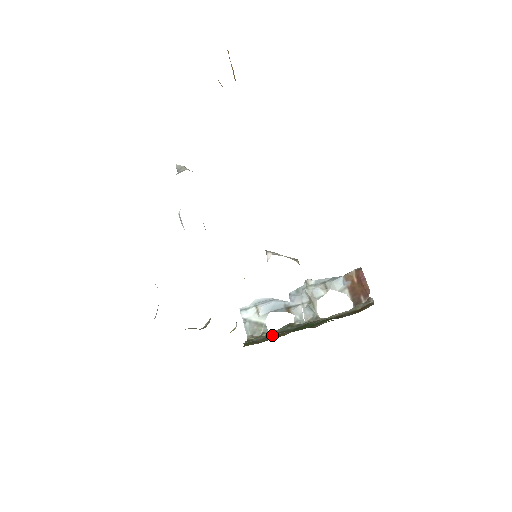
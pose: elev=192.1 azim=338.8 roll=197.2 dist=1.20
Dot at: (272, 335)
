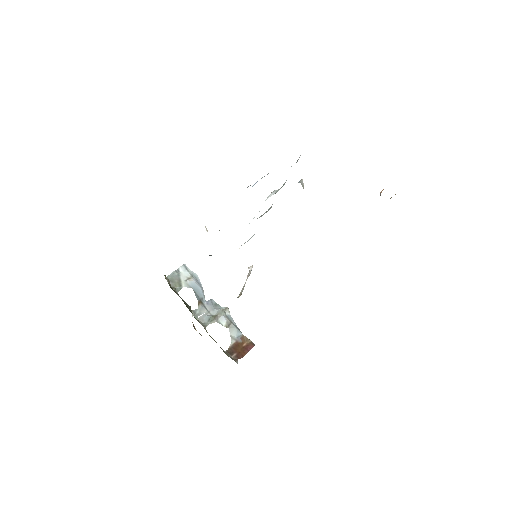
Dot at: occluded
